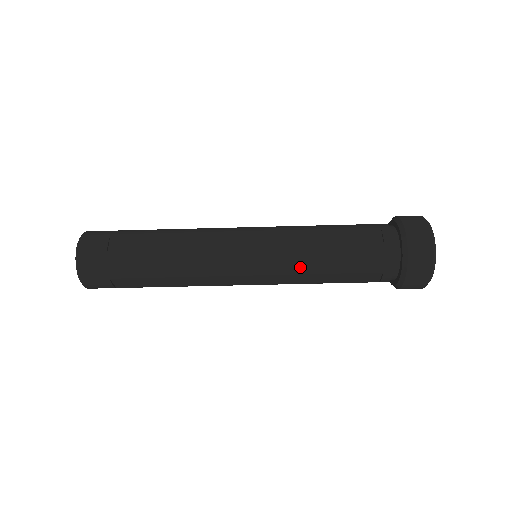
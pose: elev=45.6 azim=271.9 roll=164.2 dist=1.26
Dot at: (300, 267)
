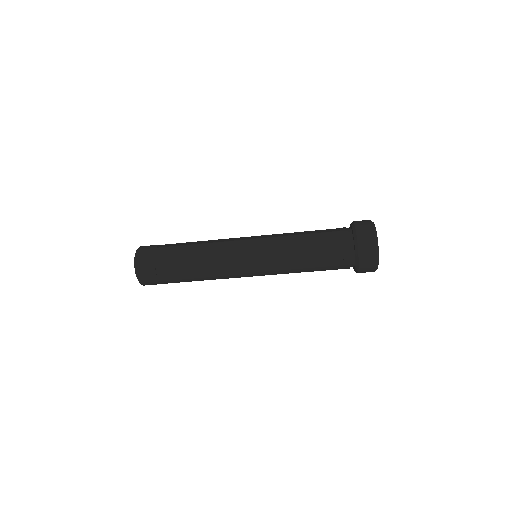
Dot at: (283, 245)
